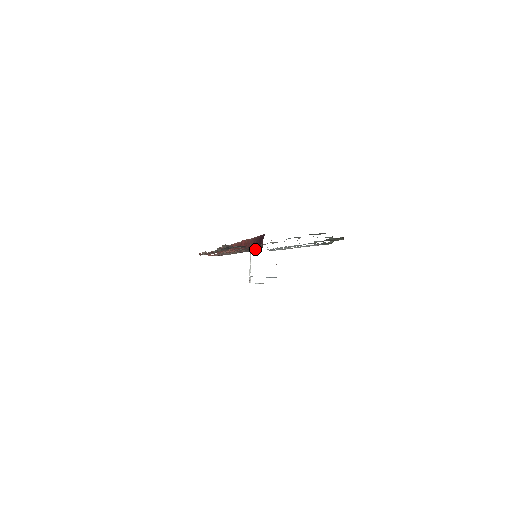
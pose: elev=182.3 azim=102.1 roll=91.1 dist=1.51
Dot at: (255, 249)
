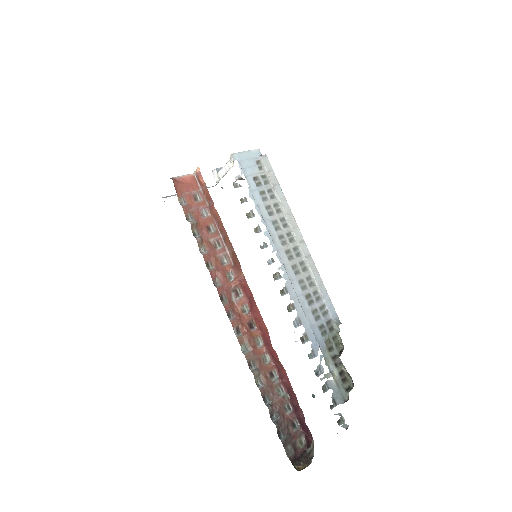
Dot at: (294, 418)
